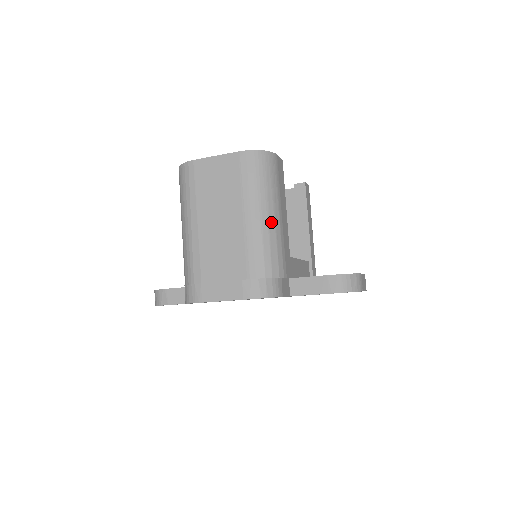
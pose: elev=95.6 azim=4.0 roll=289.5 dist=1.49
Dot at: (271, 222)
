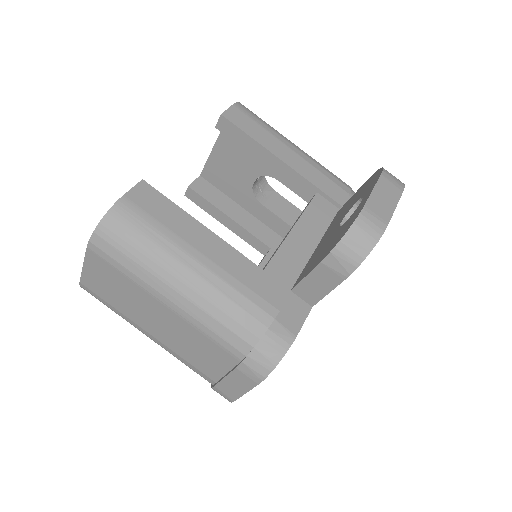
Dot at: (195, 284)
